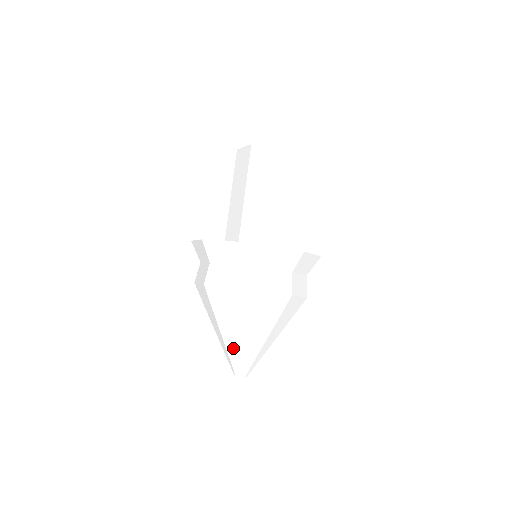
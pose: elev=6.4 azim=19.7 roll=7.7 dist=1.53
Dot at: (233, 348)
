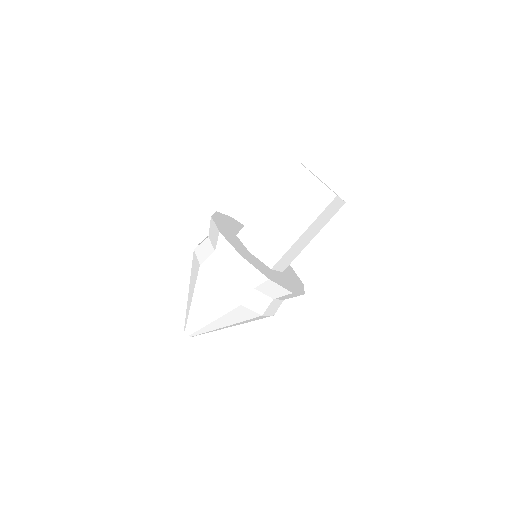
Dot at: (212, 329)
